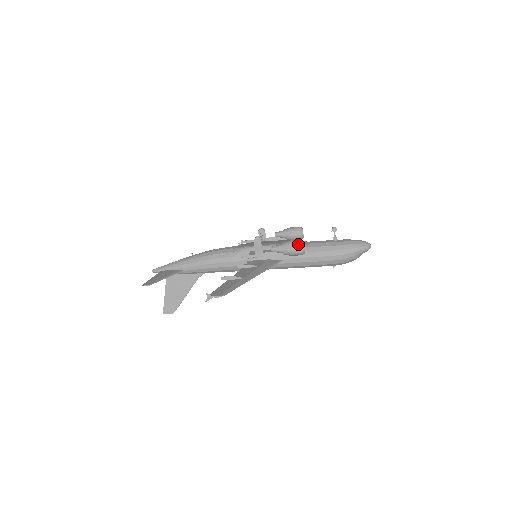
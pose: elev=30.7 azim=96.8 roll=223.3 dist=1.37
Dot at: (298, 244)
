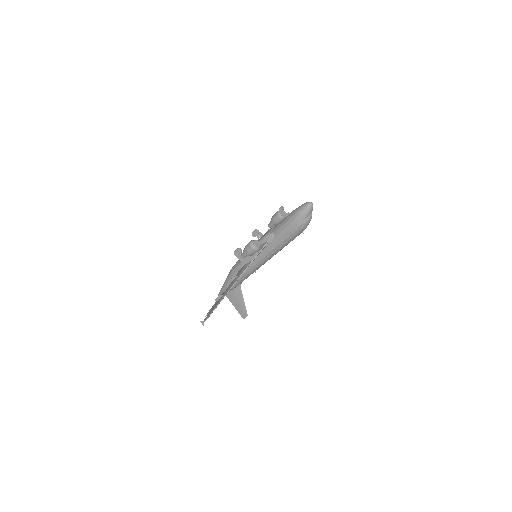
Dot at: (249, 246)
